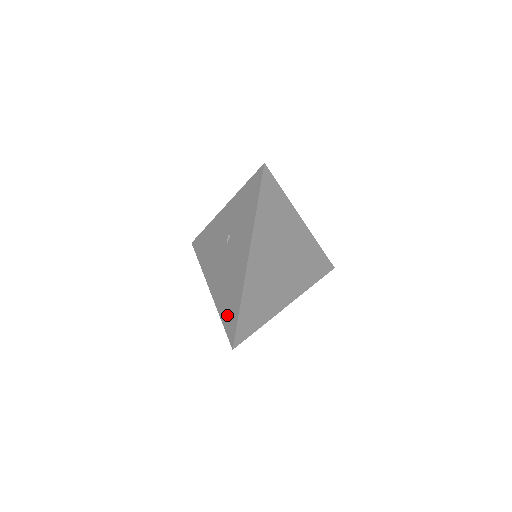
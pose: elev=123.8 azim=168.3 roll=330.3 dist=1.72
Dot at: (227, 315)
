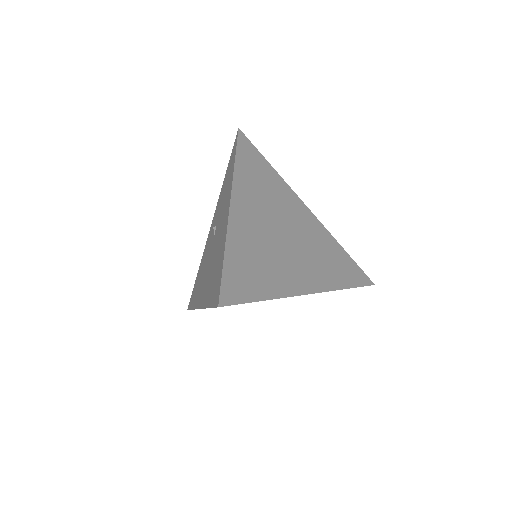
Dot at: (213, 289)
